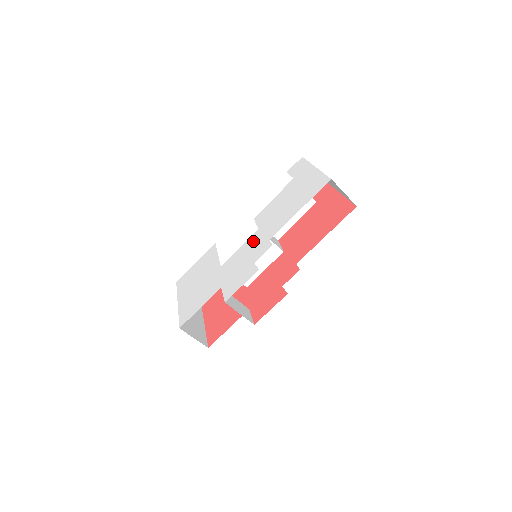
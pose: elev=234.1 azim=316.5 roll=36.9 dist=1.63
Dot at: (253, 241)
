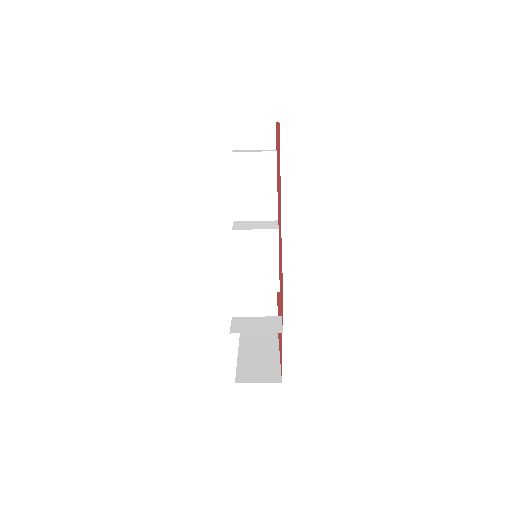
Dot at: occluded
